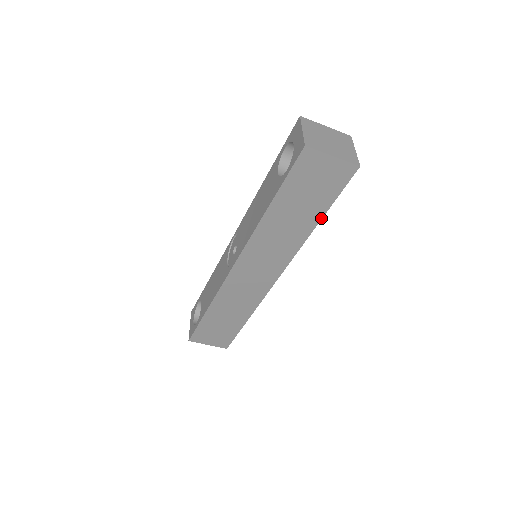
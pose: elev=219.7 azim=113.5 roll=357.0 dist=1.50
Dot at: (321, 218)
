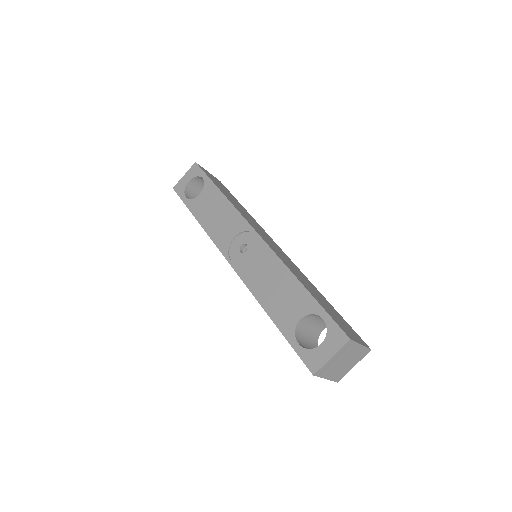
Dot at: occluded
